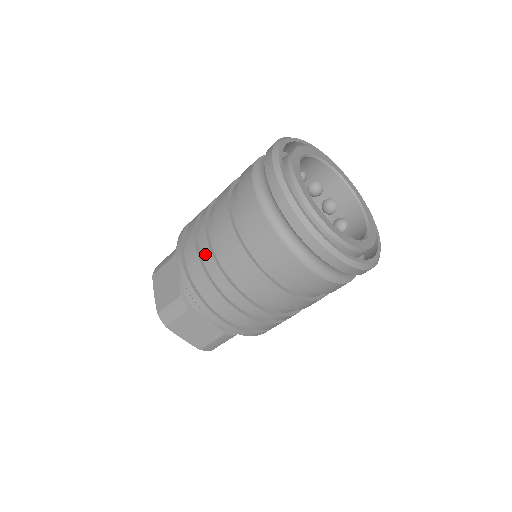
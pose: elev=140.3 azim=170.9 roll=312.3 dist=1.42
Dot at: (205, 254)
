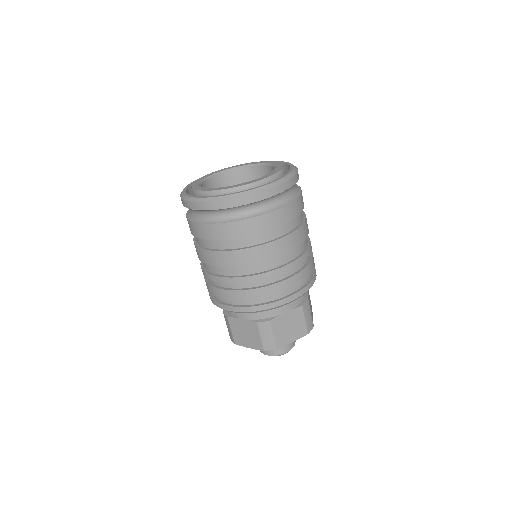
Dot at: (233, 283)
